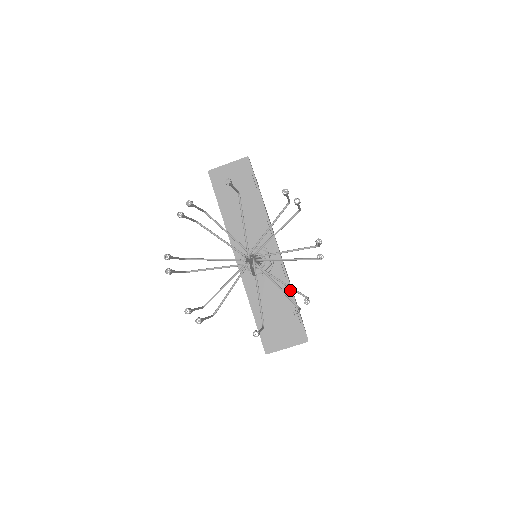
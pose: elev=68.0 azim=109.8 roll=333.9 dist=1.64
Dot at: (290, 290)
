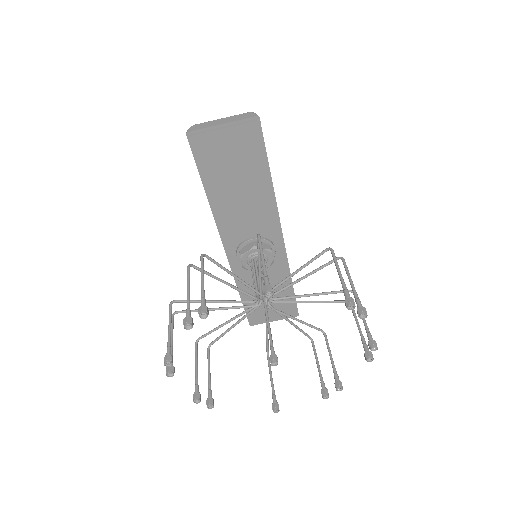
Dot at: occluded
